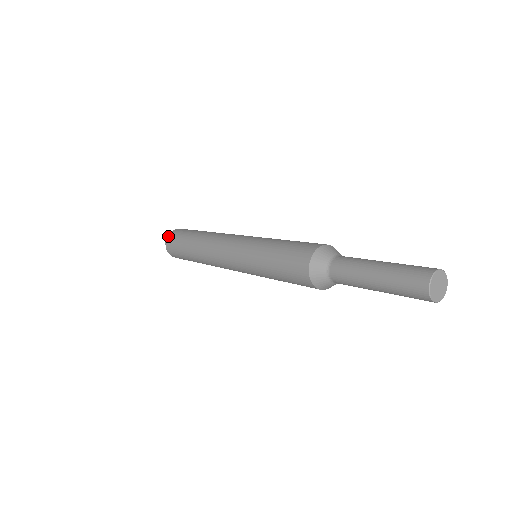
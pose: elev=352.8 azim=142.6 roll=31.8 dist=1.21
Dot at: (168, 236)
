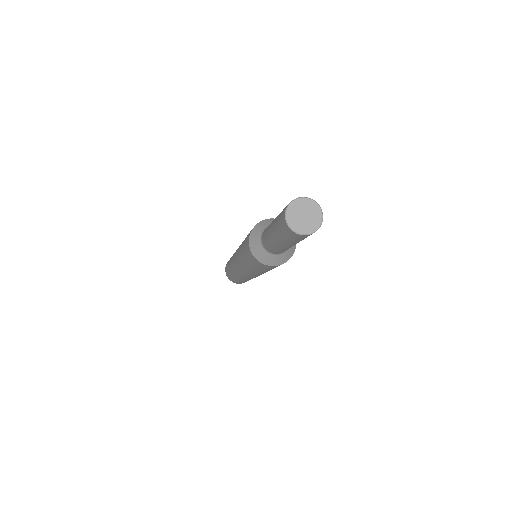
Dot at: occluded
